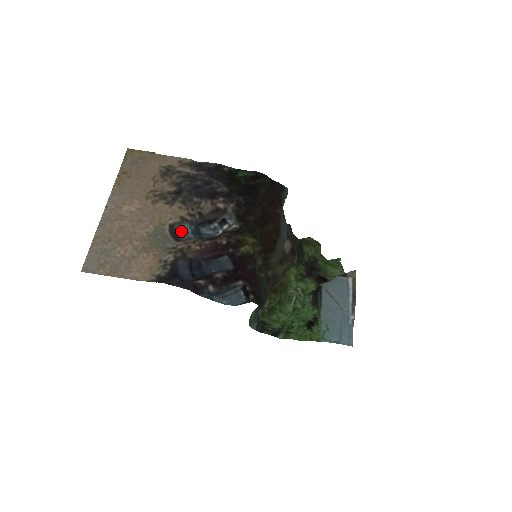
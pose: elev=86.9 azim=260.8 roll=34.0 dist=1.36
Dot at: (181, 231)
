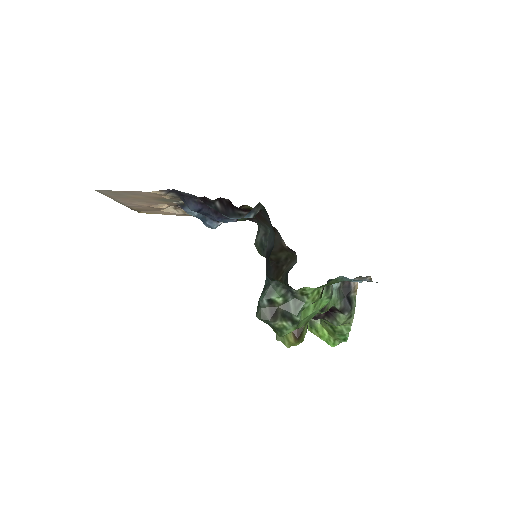
Dot at: (186, 212)
